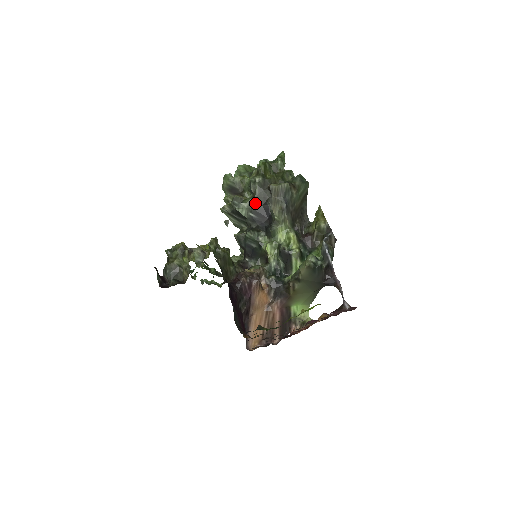
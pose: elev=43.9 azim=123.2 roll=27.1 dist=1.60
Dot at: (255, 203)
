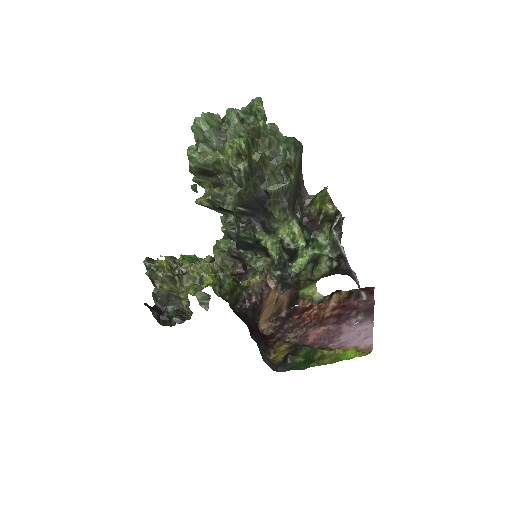
Dot at: (243, 196)
